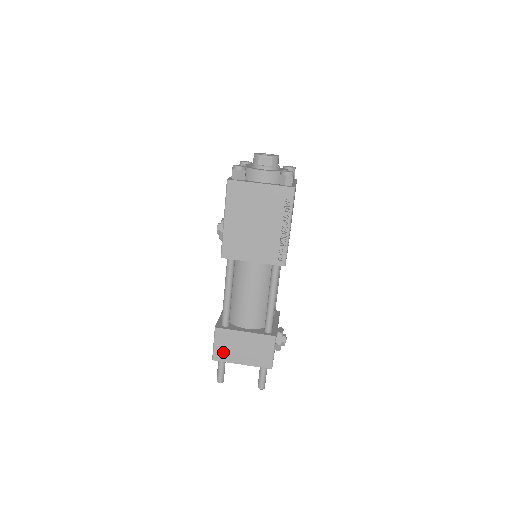
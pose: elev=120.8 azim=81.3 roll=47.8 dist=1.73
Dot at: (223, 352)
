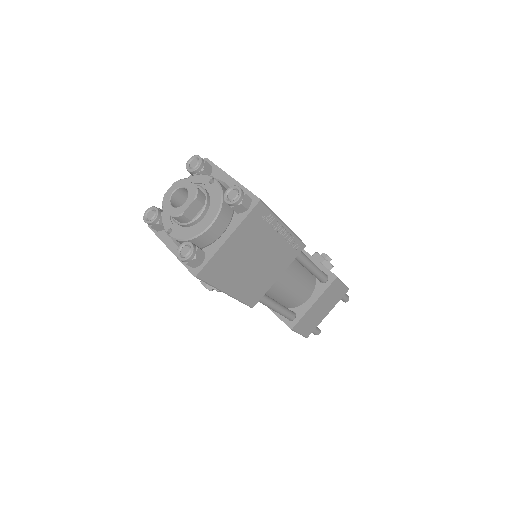
Dot at: (310, 328)
